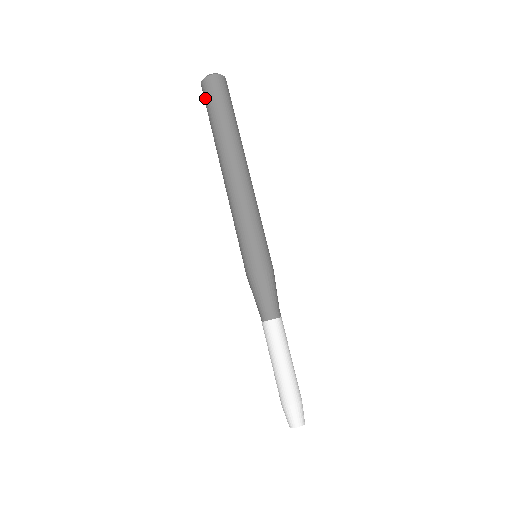
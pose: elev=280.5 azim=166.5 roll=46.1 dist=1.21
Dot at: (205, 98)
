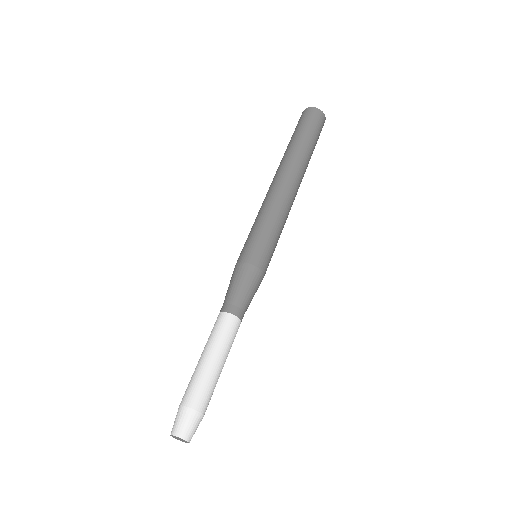
Dot at: occluded
